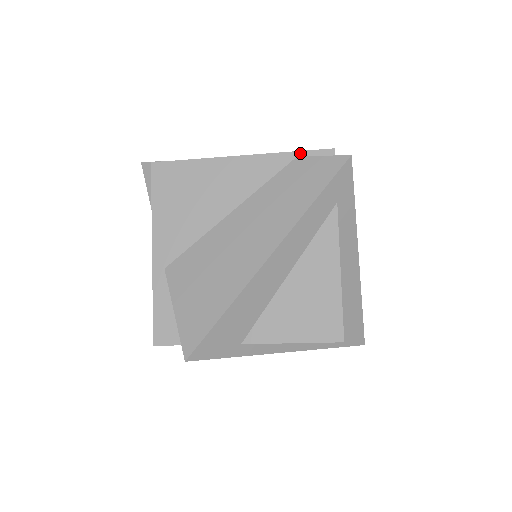
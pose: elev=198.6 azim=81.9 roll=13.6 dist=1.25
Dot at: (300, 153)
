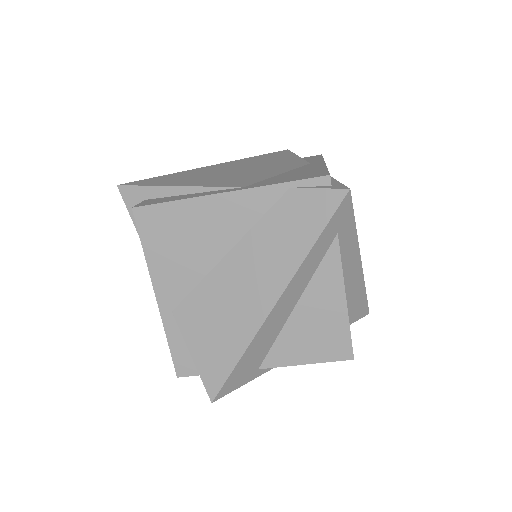
Dot at: (293, 183)
